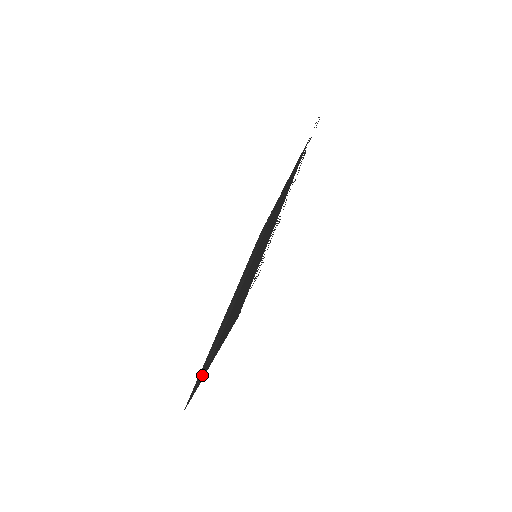
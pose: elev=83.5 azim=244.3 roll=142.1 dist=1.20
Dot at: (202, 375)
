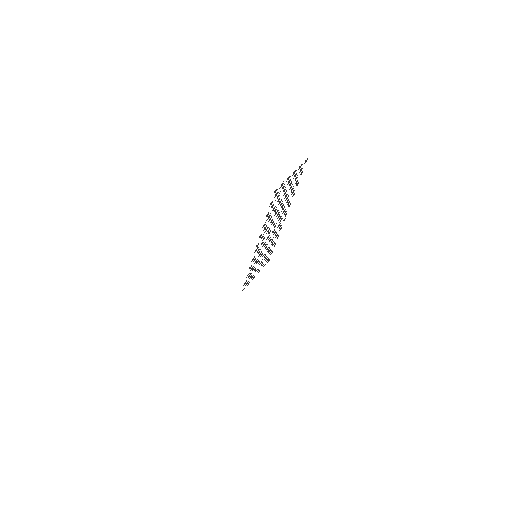
Dot at: occluded
